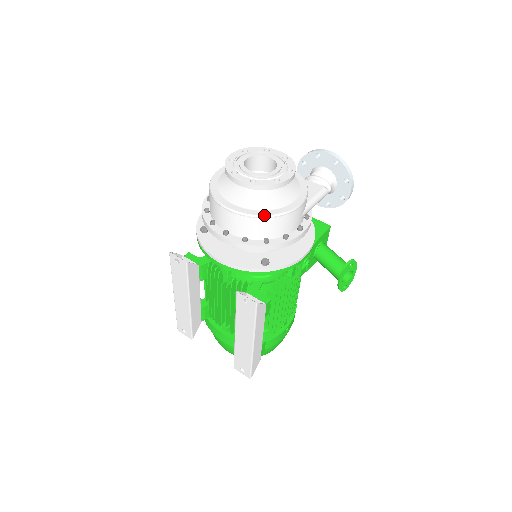
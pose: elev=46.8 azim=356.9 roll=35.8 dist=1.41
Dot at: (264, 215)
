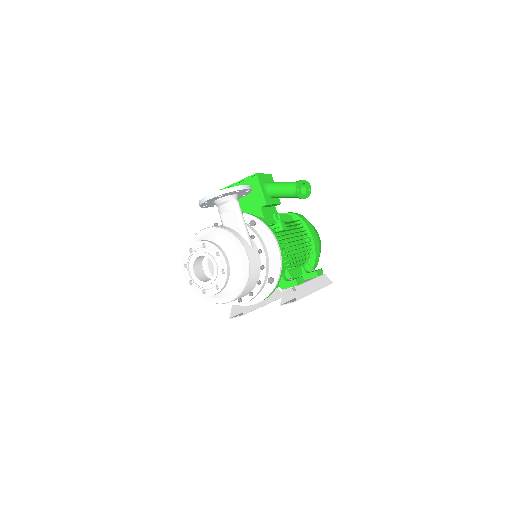
Dot at: (244, 287)
